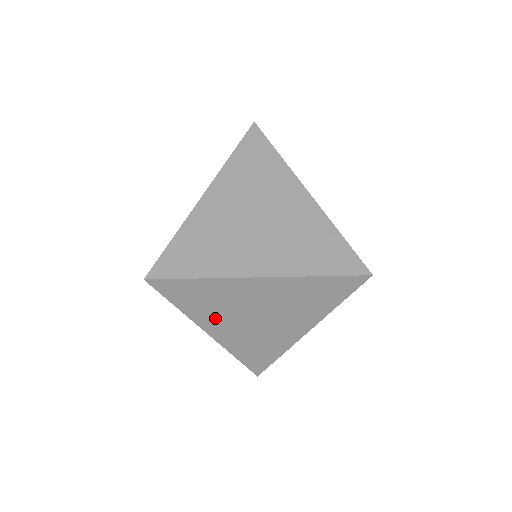
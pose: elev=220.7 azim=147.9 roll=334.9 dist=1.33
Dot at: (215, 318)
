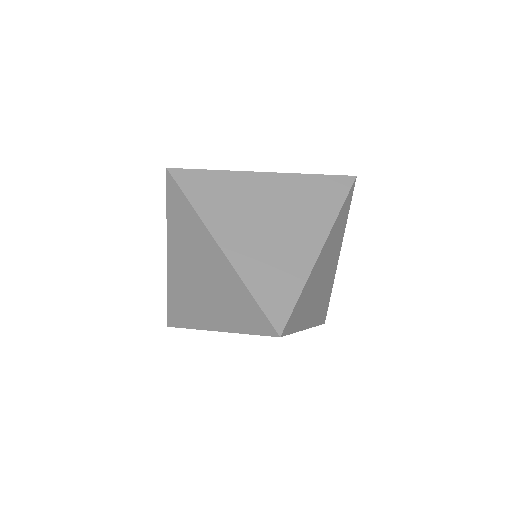
Dot at: occluded
